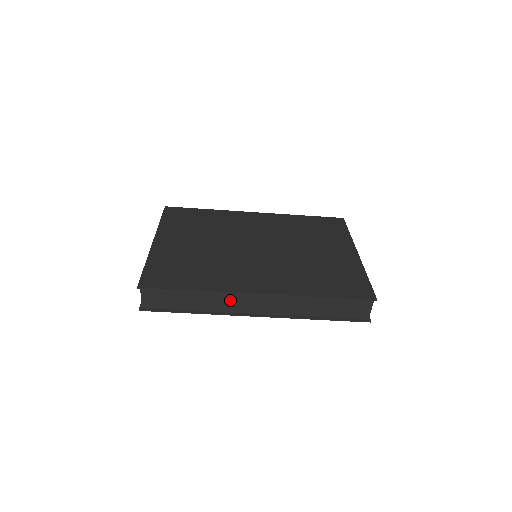
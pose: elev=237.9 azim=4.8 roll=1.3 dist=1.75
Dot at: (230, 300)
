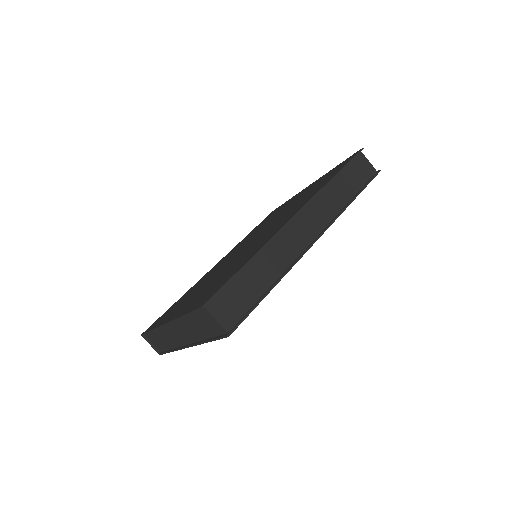
Dot at: (283, 245)
